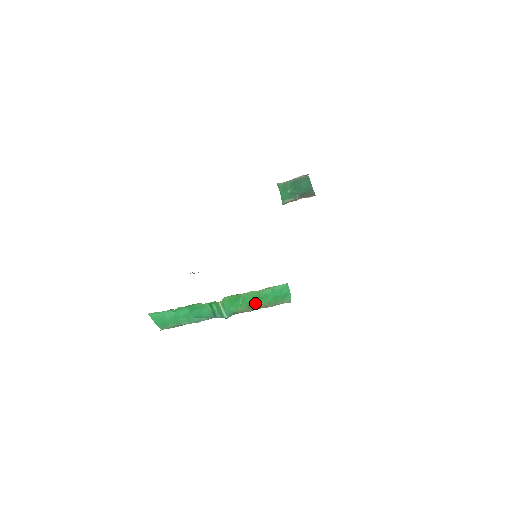
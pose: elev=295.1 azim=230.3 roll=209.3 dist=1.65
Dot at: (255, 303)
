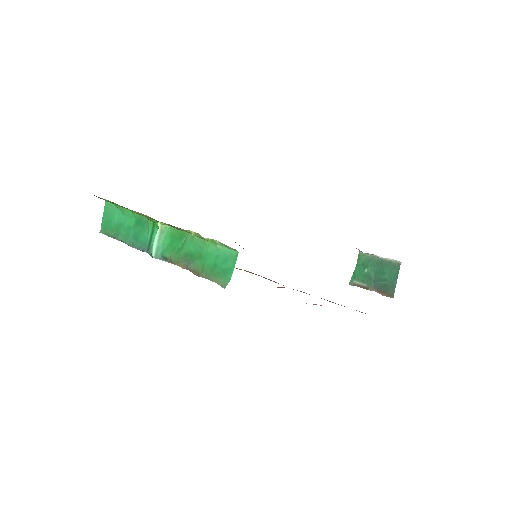
Dot at: (191, 259)
